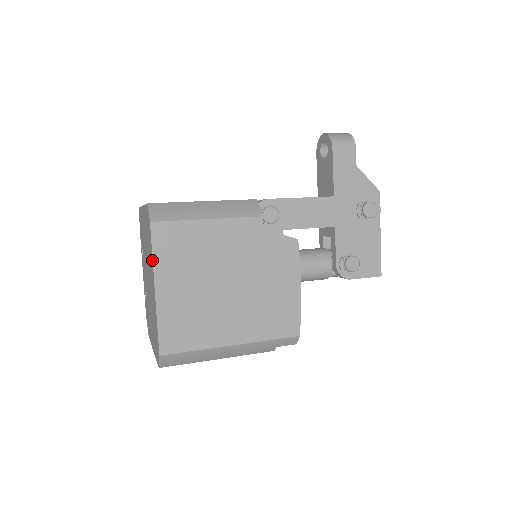
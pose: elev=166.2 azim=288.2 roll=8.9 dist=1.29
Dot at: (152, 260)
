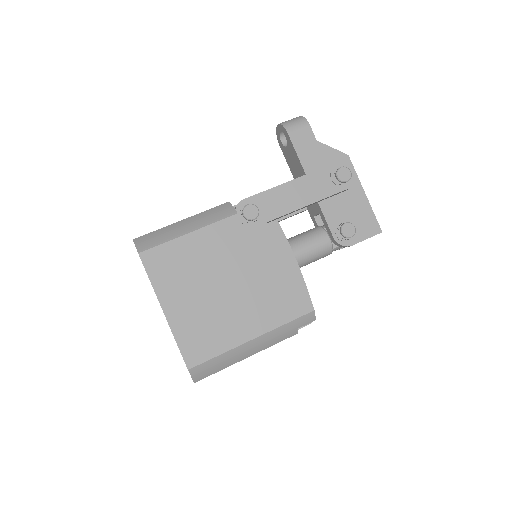
Dot at: (152, 286)
